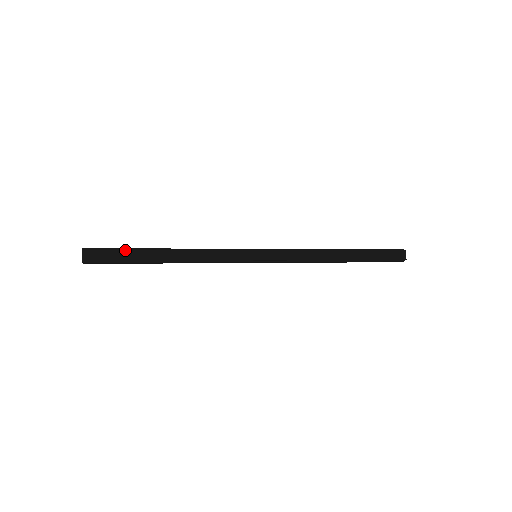
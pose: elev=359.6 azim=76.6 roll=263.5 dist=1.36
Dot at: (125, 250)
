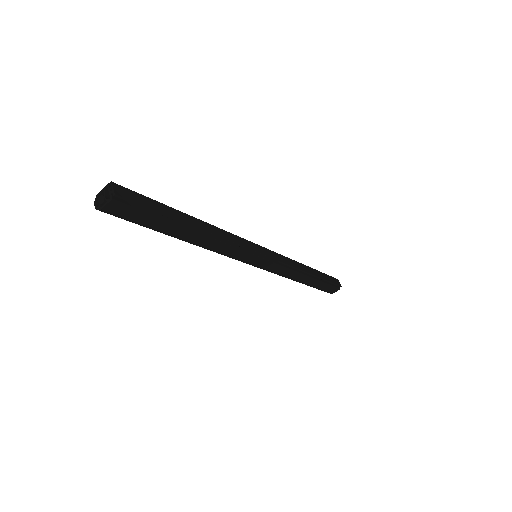
Dot at: (157, 202)
